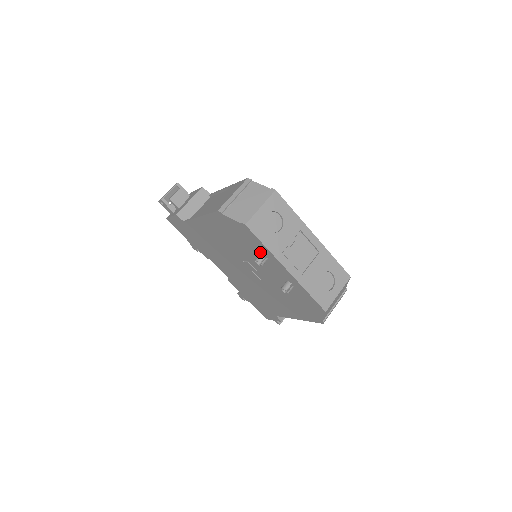
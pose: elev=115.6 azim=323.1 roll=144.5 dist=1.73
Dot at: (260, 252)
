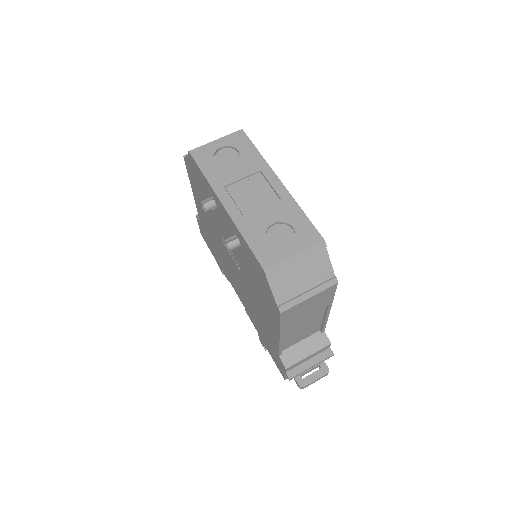
Dot at: (211, 196)
